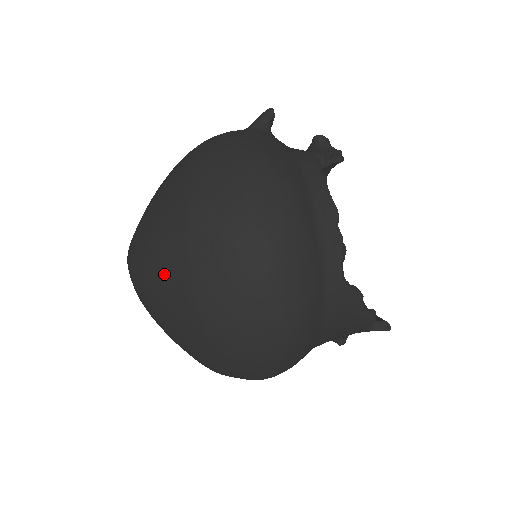
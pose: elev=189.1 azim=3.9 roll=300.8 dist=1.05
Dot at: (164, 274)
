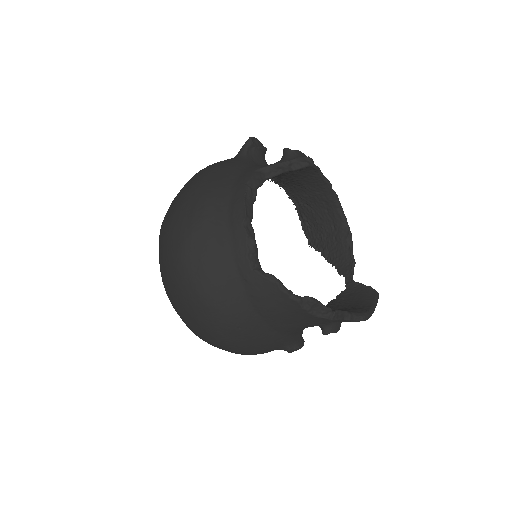
Dot at: occluded
